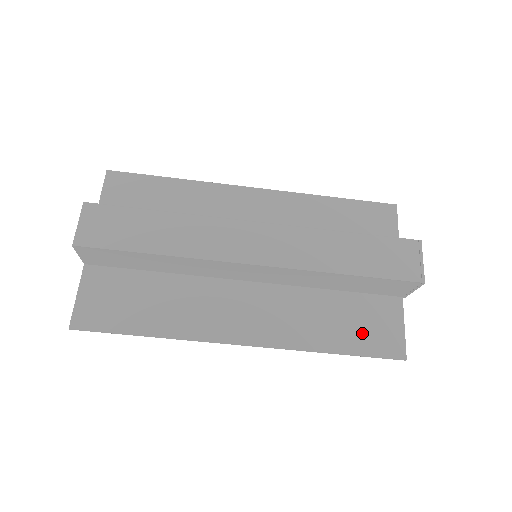
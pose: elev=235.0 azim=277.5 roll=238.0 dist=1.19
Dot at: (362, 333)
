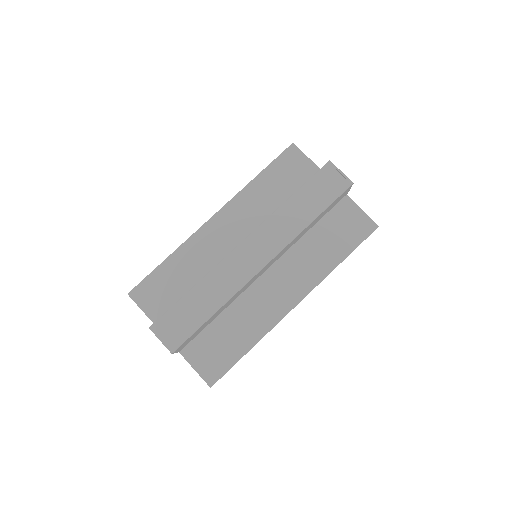
Dot at: (345, 236)
